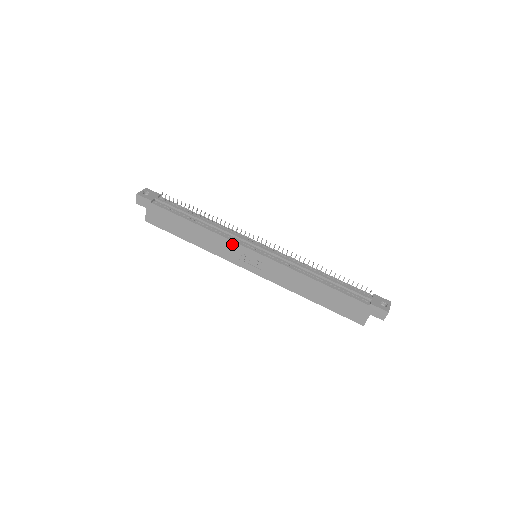
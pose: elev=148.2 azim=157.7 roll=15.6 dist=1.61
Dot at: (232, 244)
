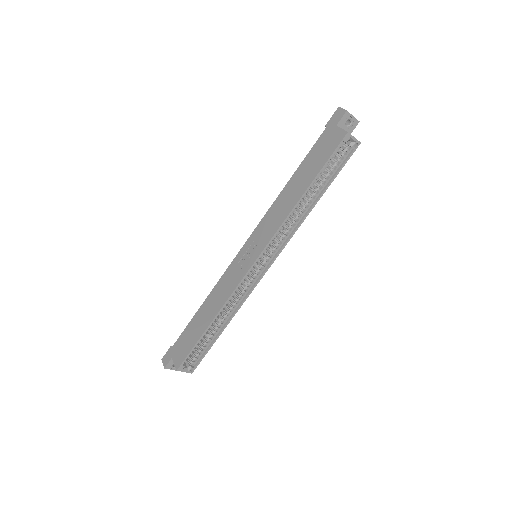
Dot at: (229, 271)
